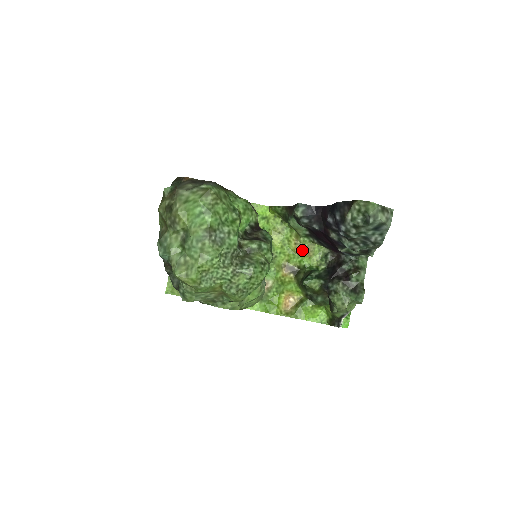
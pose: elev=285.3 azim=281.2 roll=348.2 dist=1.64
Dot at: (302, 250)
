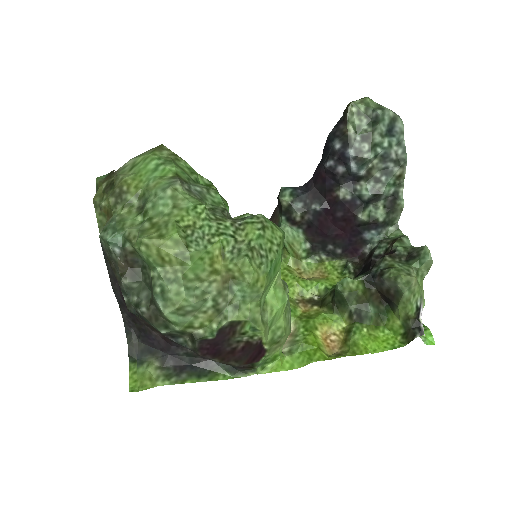
Dot at: (312, 277)
